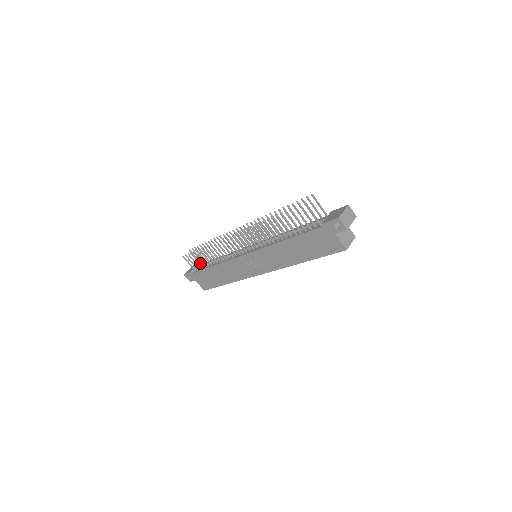
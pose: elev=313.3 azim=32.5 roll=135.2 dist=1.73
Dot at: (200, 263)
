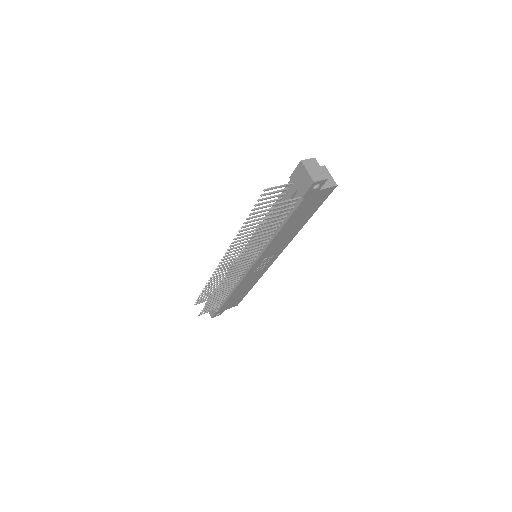
Dot at: (217, 303)
